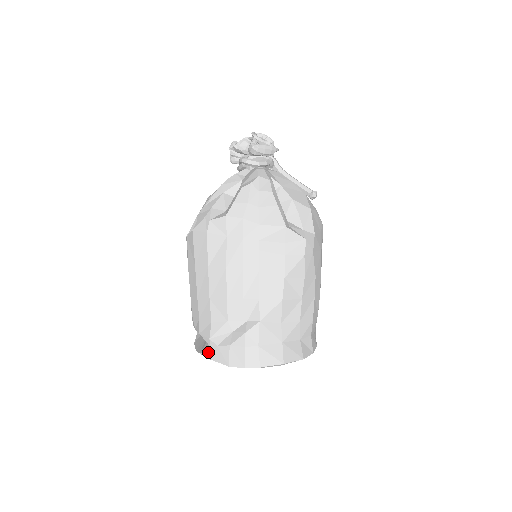
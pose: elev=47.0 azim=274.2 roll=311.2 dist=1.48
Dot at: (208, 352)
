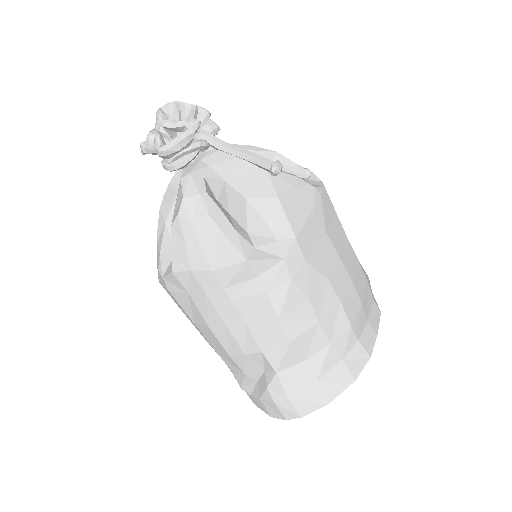
Dot at: occluded
